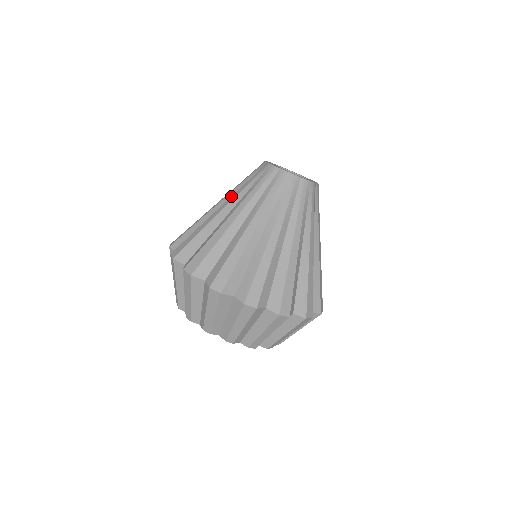
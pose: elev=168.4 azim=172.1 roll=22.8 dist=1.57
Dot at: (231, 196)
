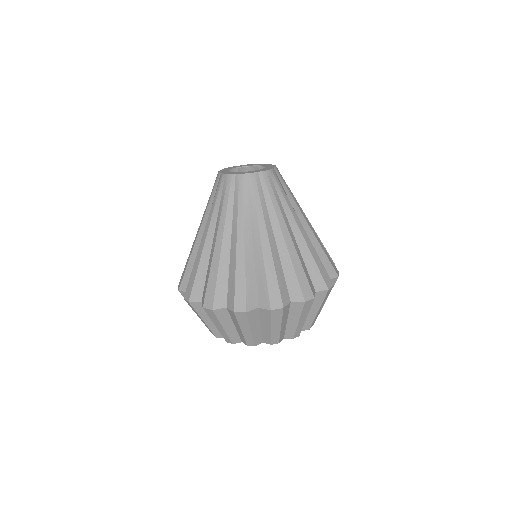
Dot at: (207, 220)
